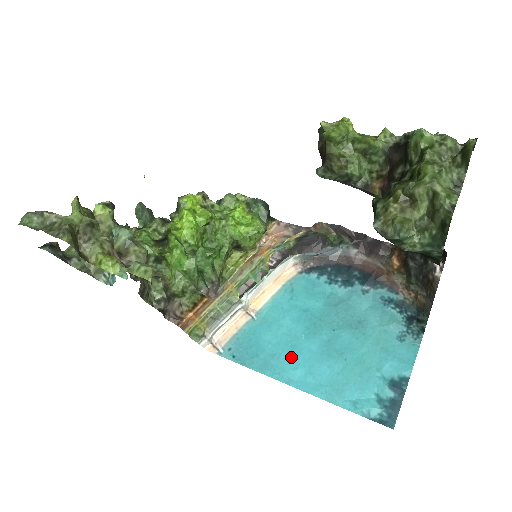
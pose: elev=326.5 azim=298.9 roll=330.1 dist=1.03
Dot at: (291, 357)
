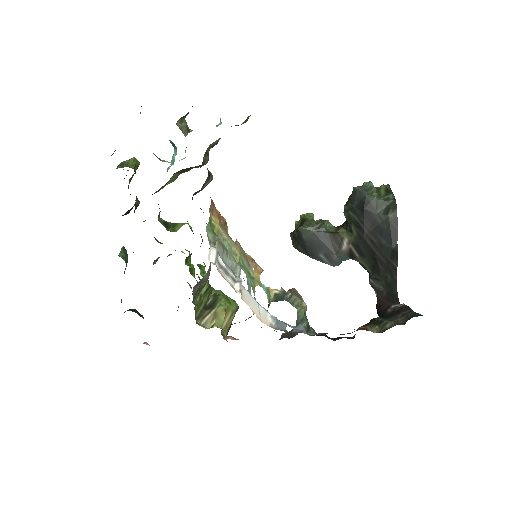
Dot at: occluded
